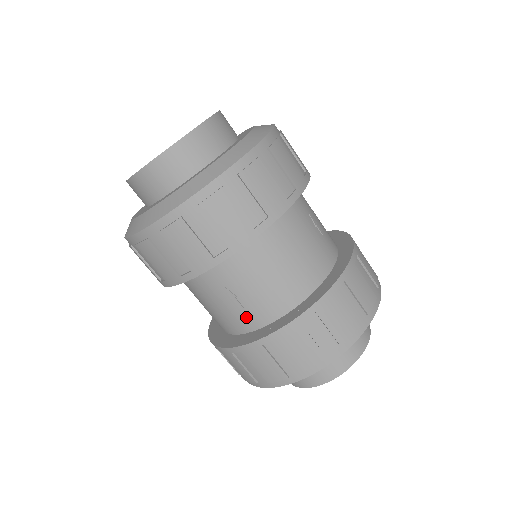
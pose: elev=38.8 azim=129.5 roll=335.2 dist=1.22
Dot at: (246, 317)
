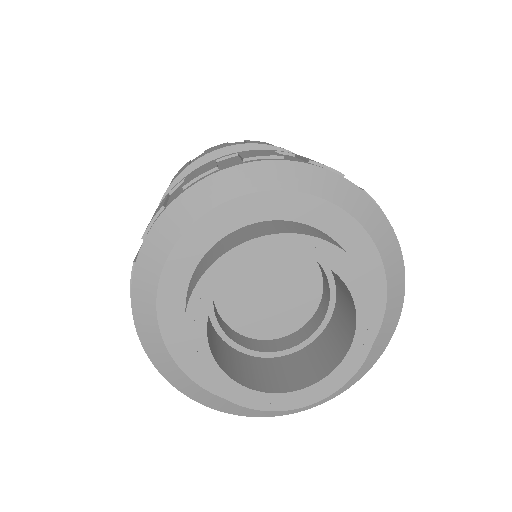
Dot at: occluded
